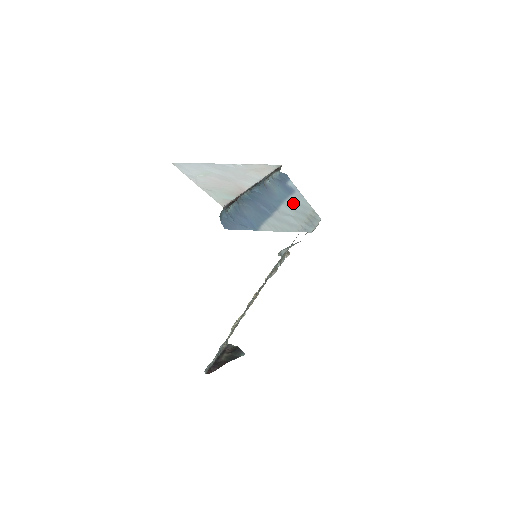
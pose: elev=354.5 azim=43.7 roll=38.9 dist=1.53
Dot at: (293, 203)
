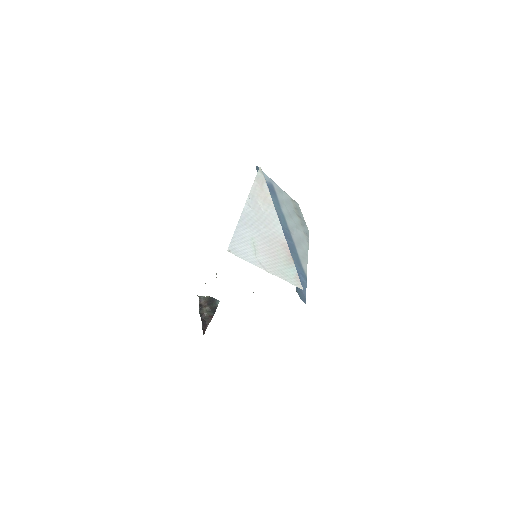
Dot at: (284, 206)
